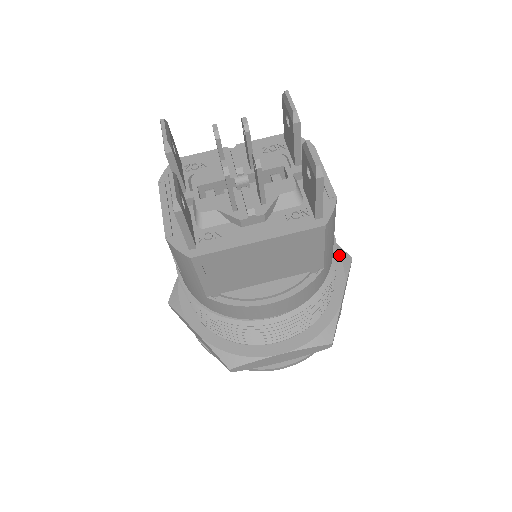
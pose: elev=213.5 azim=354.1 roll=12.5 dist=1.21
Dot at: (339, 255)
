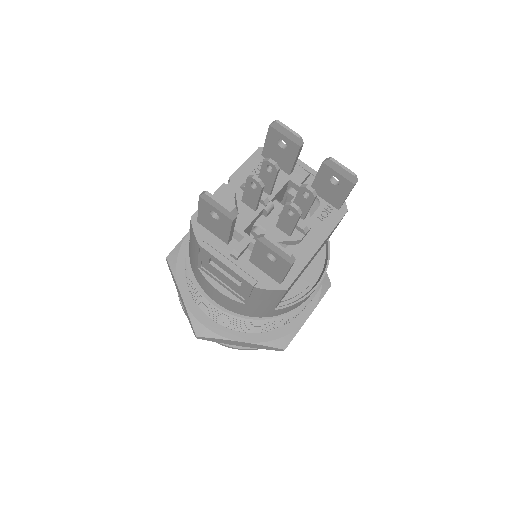
Dot at: occluded
